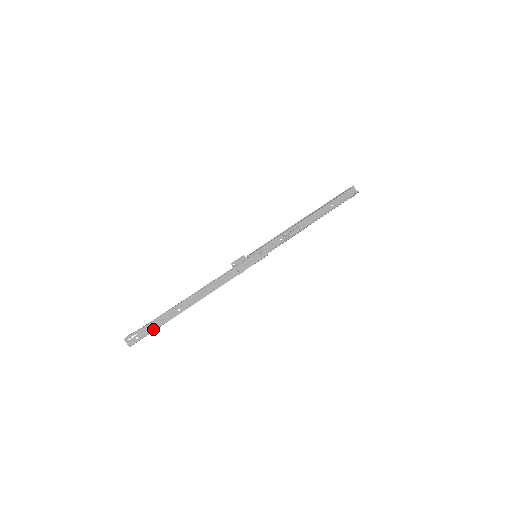
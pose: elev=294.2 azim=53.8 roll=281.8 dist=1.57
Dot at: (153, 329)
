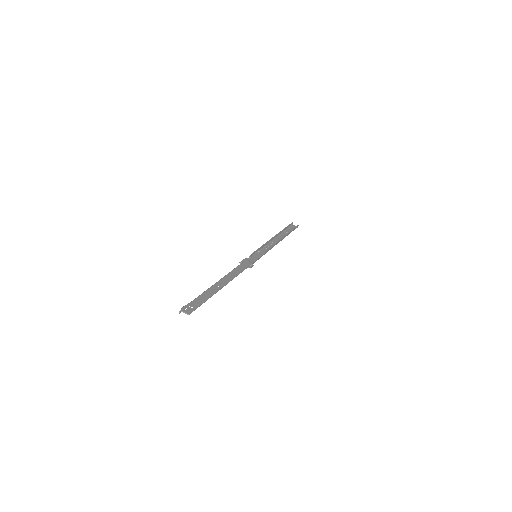
Dot at: (204, 300)
